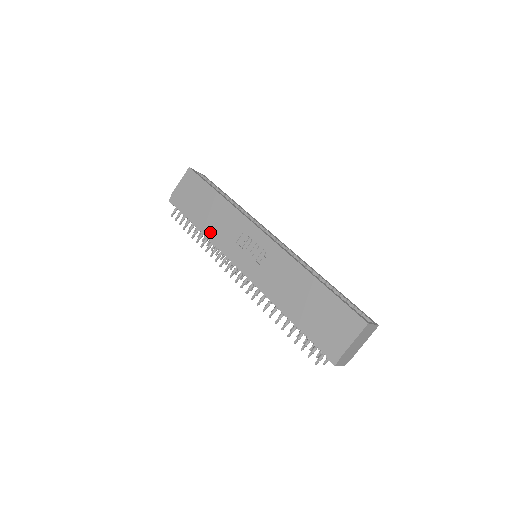
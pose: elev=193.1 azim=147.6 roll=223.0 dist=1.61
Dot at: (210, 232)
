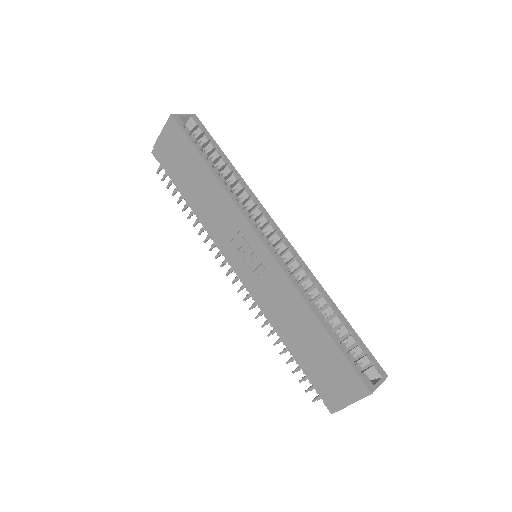
Dot at: (201, 216)
